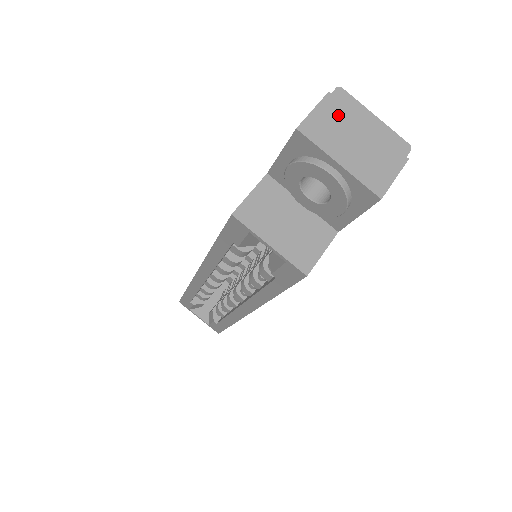
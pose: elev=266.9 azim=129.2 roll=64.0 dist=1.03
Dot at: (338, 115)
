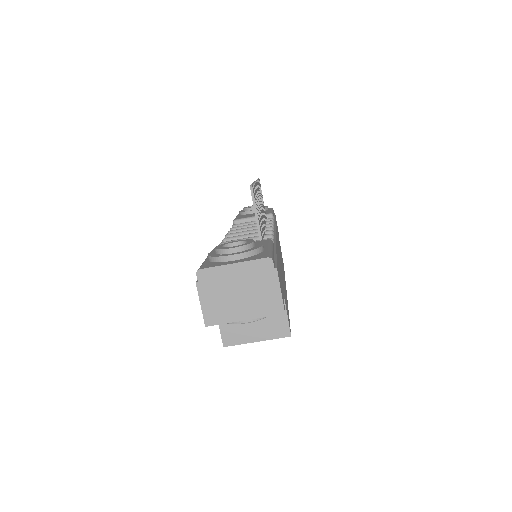
Dot at: (215, 291)
